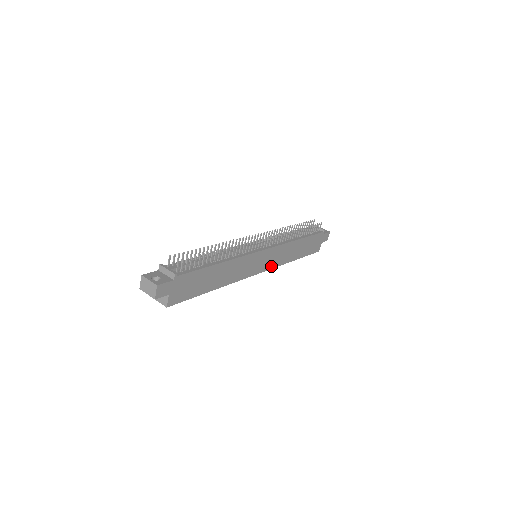
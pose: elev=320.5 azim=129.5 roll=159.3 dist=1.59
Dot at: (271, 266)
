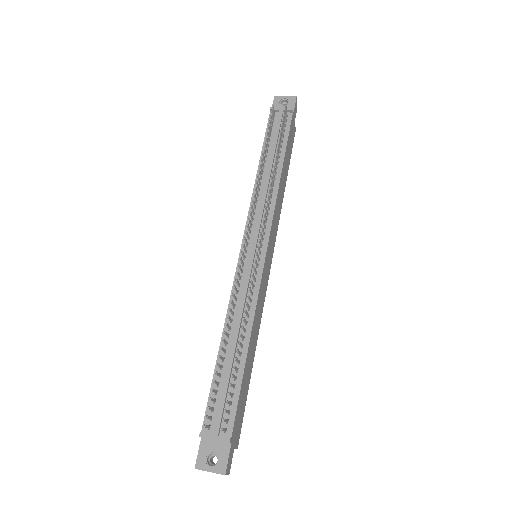
Dot at: (274, 240)
